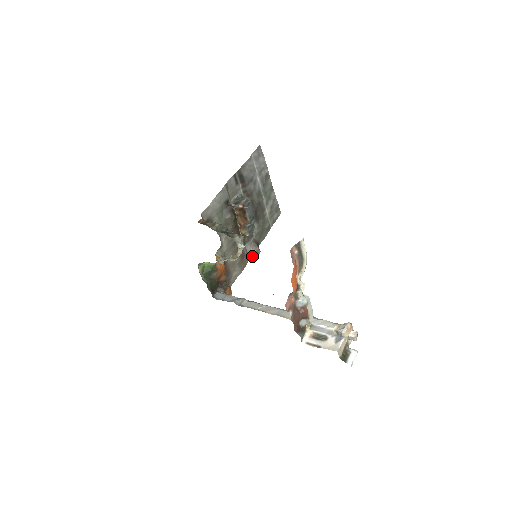
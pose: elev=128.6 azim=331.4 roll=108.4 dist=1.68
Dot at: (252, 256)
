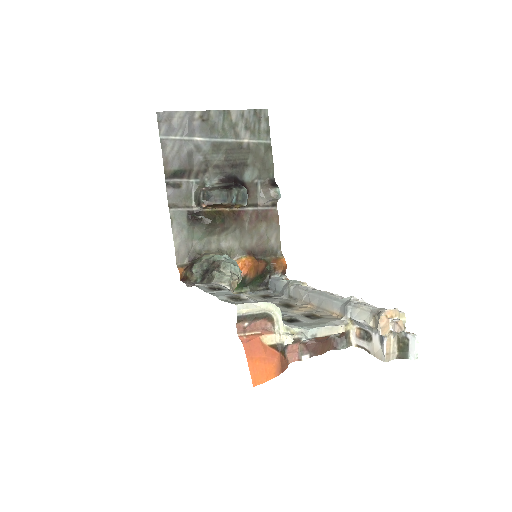
Dot at: (275, 201)
